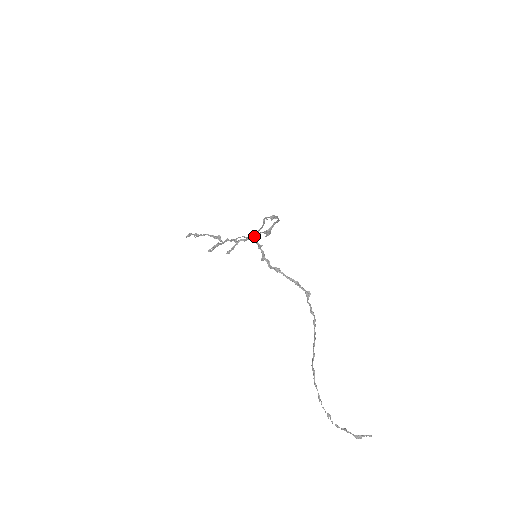
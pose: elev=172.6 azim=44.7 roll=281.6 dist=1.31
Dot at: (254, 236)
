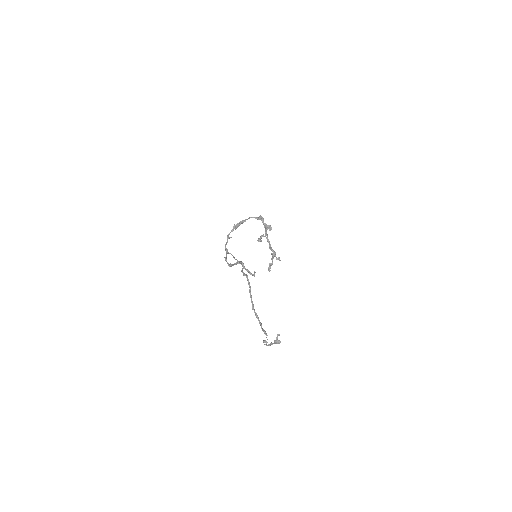
Dot at: (226, 254)
